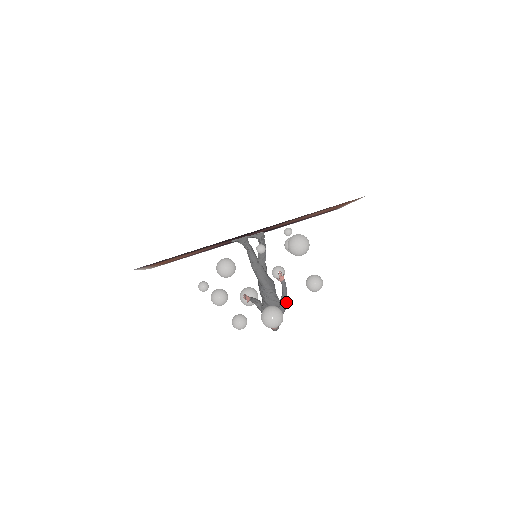
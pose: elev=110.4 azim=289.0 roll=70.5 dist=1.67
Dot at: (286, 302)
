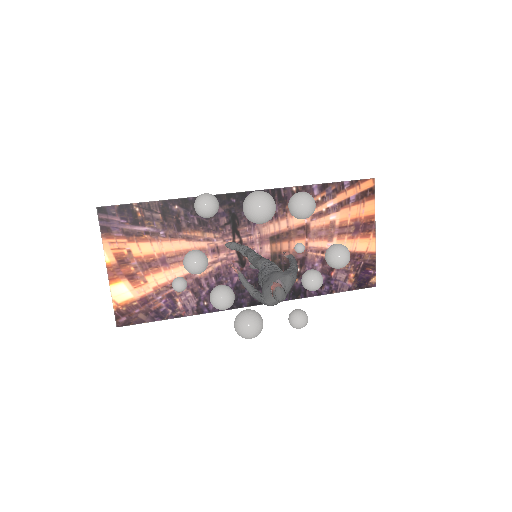
Dot at: (296, 271)
